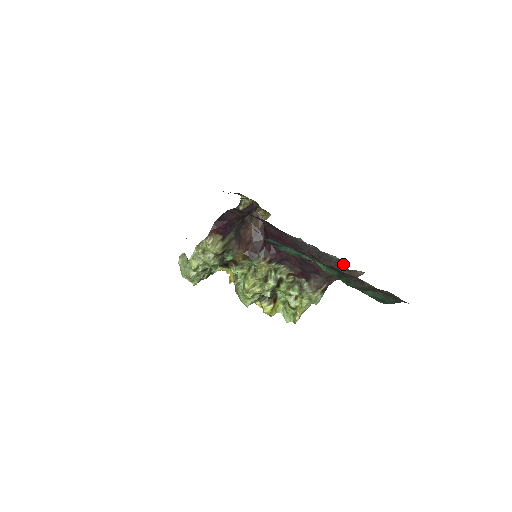
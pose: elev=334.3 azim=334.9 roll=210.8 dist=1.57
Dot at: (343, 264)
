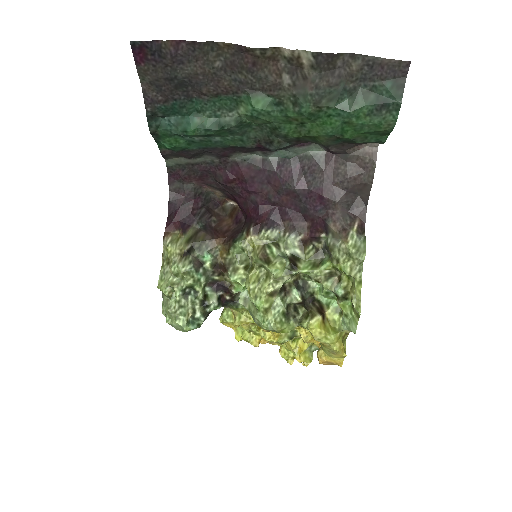
Dot at: (337, 155)
